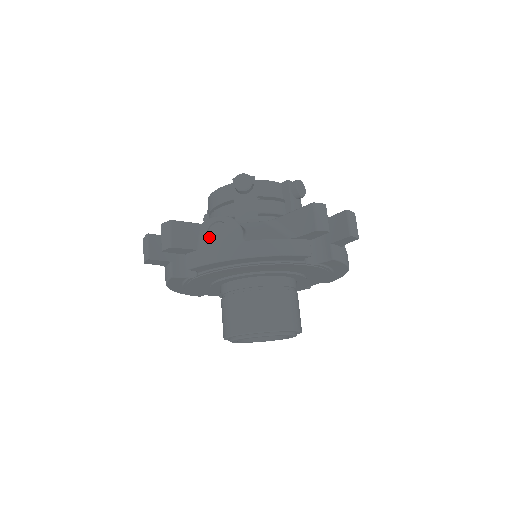
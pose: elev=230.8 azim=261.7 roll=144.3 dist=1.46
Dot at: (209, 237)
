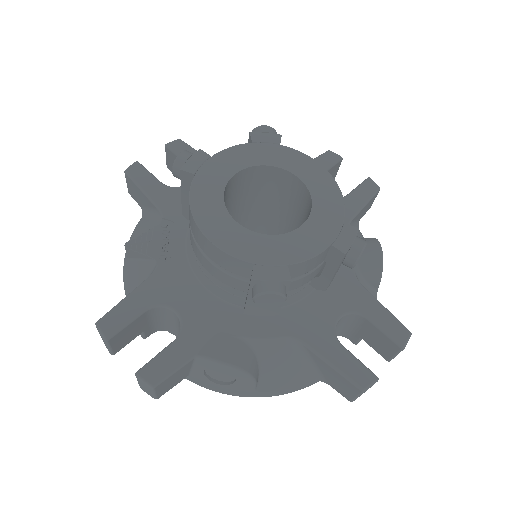
Dot at: (207, 372)
